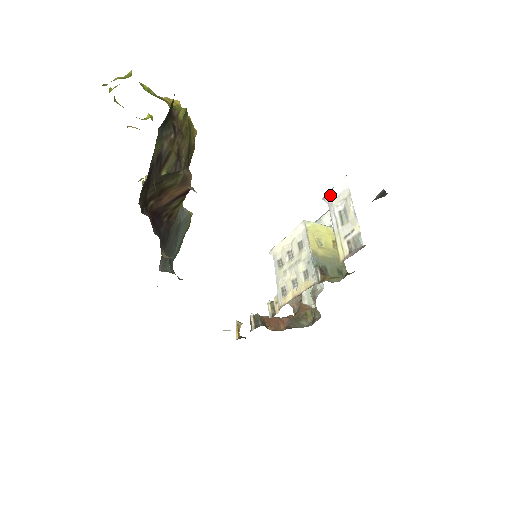
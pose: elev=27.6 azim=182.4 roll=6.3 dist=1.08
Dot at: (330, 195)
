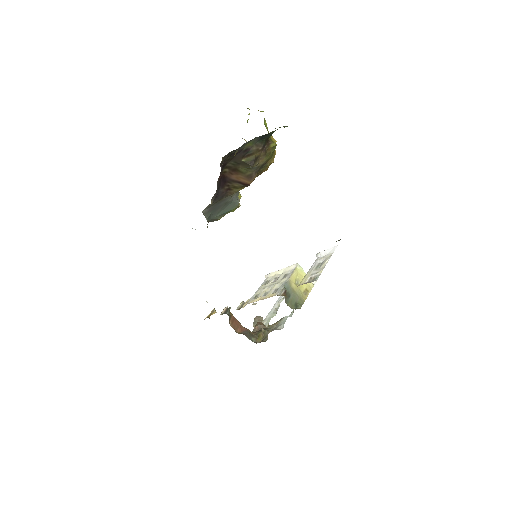
Dot at: (321, 253)
